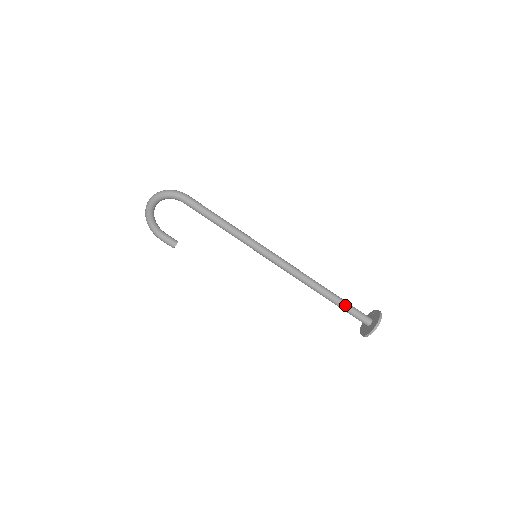
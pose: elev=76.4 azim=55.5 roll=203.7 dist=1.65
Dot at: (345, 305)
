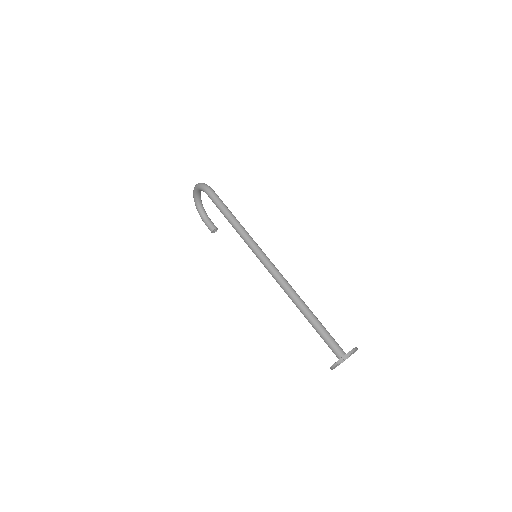
Dot at: (318, 329)
